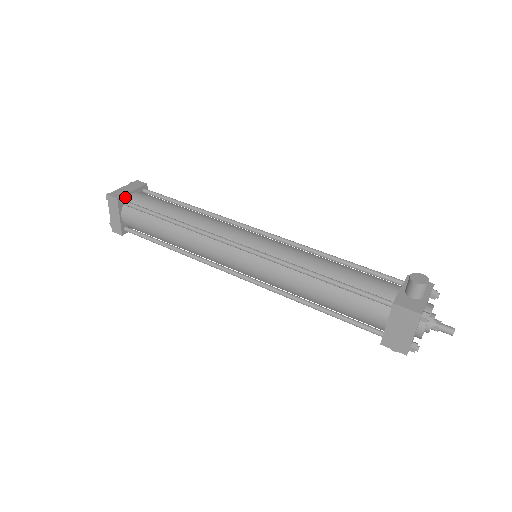
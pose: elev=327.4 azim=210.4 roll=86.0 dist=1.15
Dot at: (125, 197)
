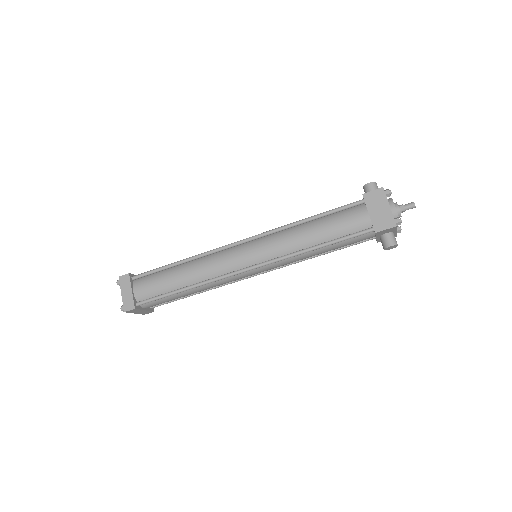
Dot at: occluded
